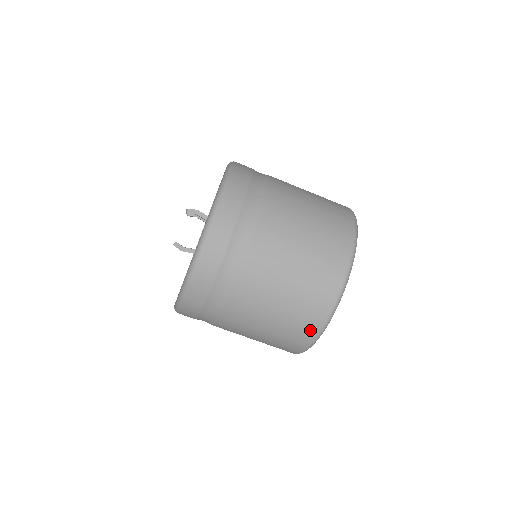
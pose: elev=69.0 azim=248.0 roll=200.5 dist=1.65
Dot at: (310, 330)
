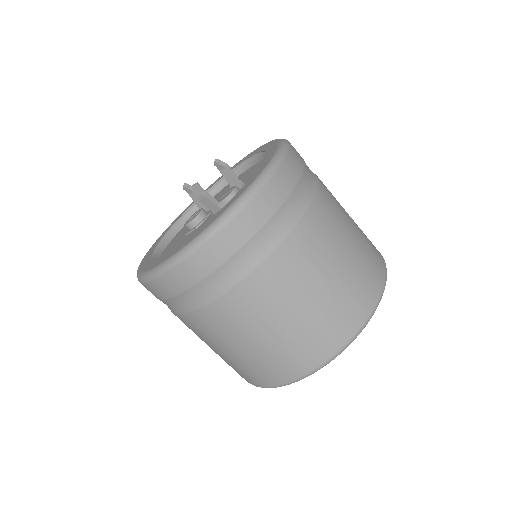
Dot at: (346, 329)
